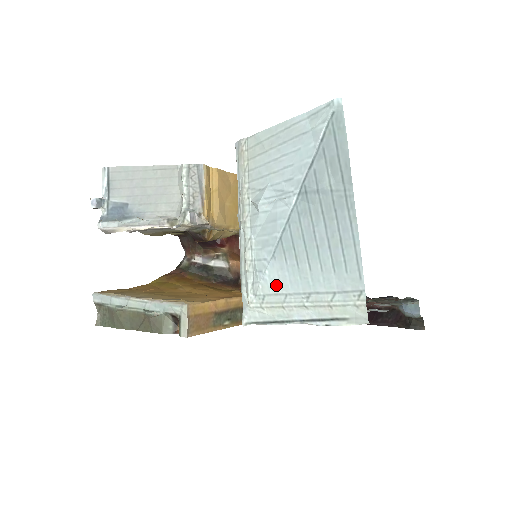
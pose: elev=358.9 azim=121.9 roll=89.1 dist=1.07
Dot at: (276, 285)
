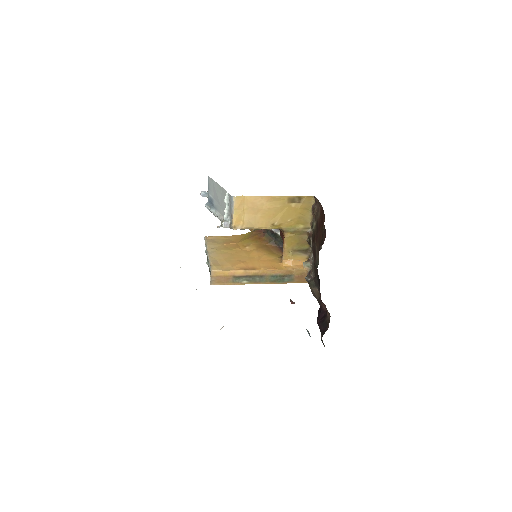
Dot at: occluded
